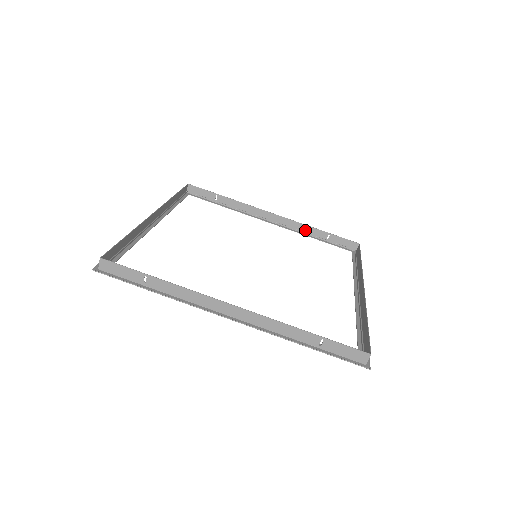
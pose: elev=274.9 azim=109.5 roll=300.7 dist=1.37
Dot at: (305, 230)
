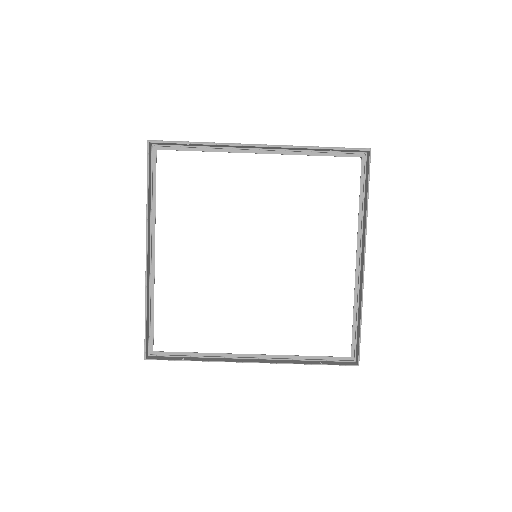
Dot at: (302, 149)
